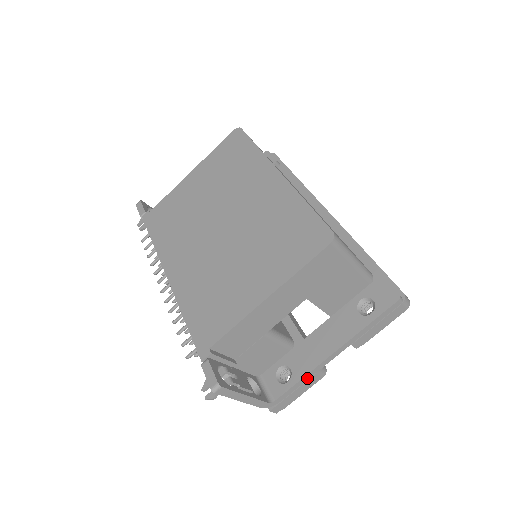
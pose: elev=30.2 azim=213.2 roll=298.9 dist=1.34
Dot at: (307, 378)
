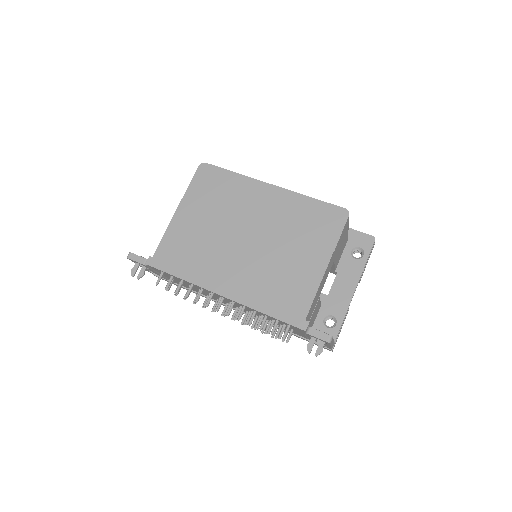
Dot at: (345, 315)
